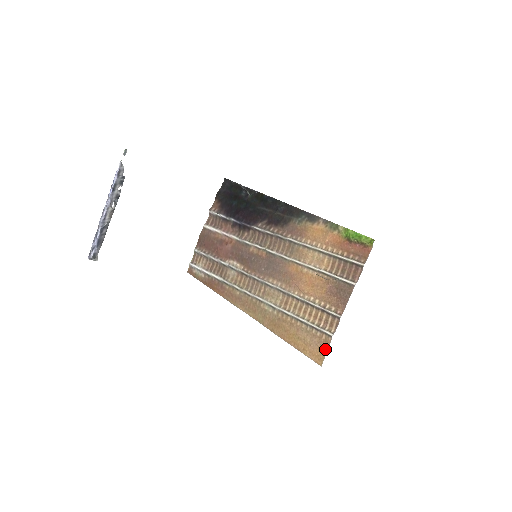
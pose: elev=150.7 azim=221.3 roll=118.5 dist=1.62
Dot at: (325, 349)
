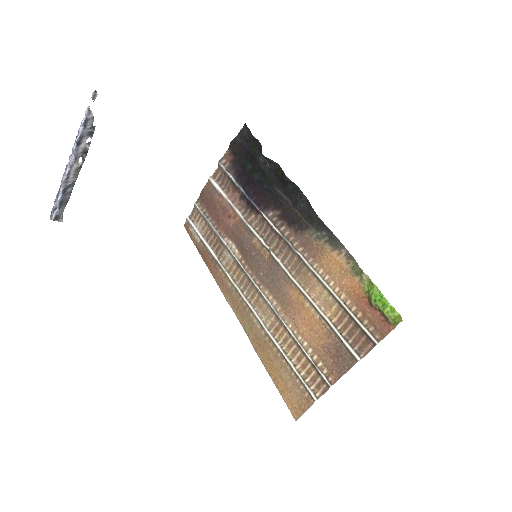
Dot at: (304, 407)
